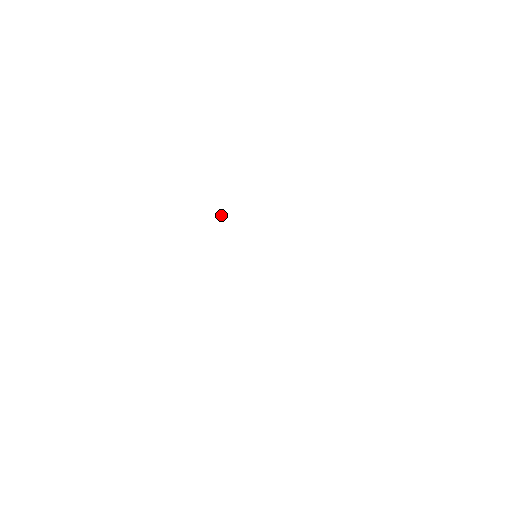
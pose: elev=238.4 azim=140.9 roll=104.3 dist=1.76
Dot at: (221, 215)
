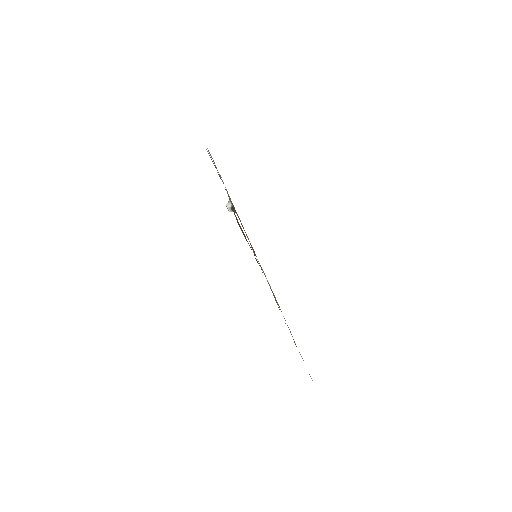
Dot at: (230, 205)
